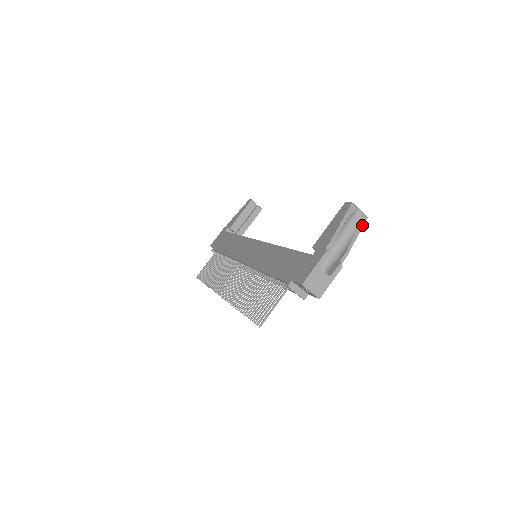
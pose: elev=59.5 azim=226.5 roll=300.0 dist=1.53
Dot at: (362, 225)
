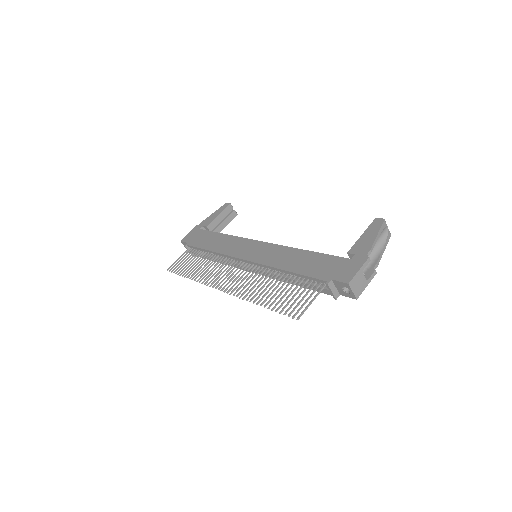
Dot at: (388, 240)
